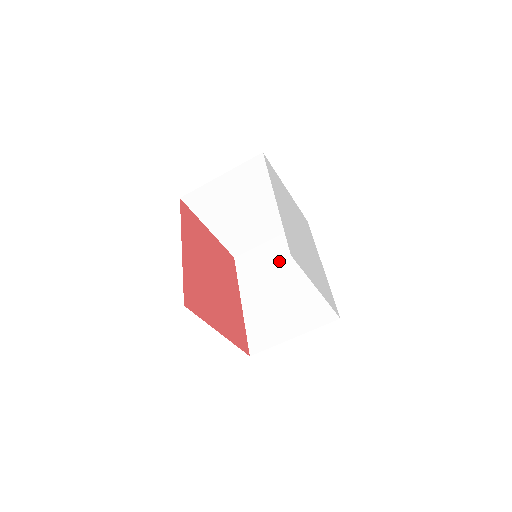
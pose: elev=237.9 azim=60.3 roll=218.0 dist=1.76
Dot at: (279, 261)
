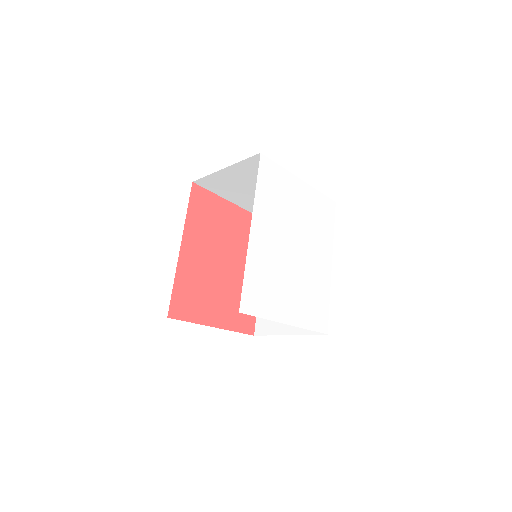
Dot at: occluded
